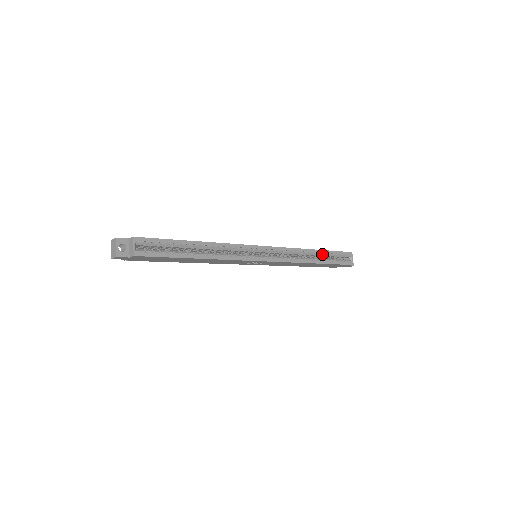
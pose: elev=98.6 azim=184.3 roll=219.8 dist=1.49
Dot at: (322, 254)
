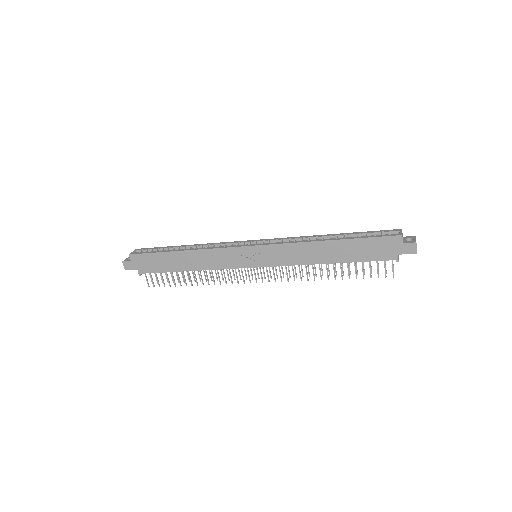
Dot at: (342, 236)
